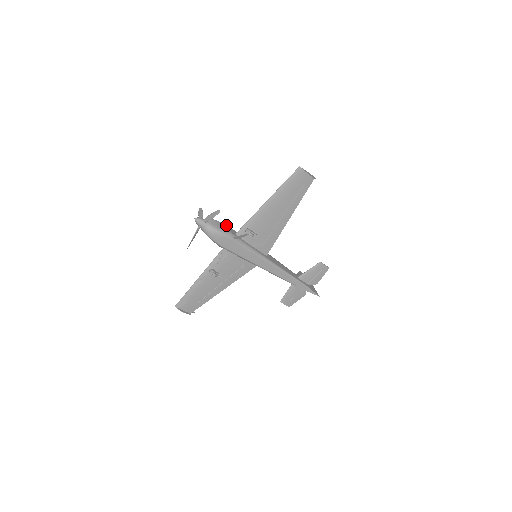
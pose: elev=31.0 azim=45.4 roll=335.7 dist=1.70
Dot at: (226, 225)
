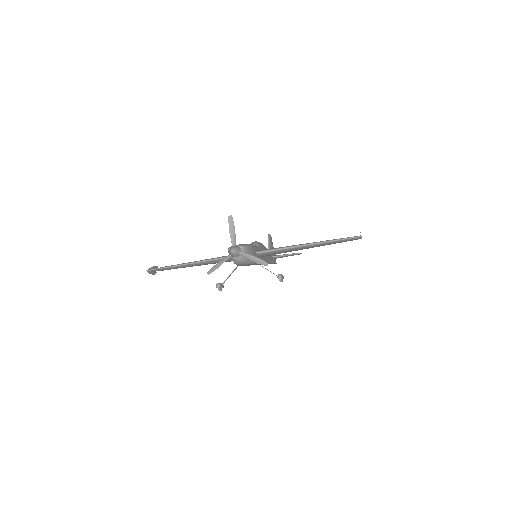
Dot at: (253, 246)
